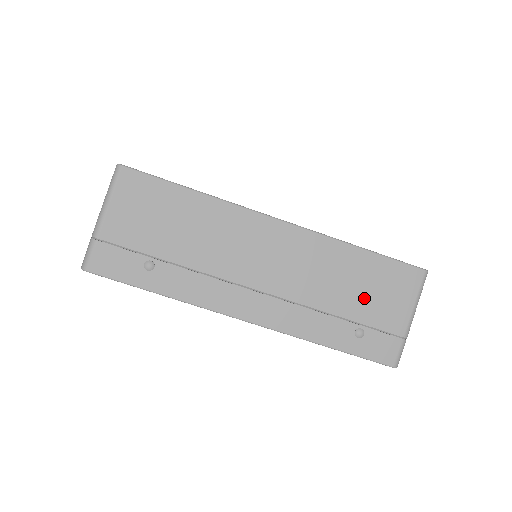
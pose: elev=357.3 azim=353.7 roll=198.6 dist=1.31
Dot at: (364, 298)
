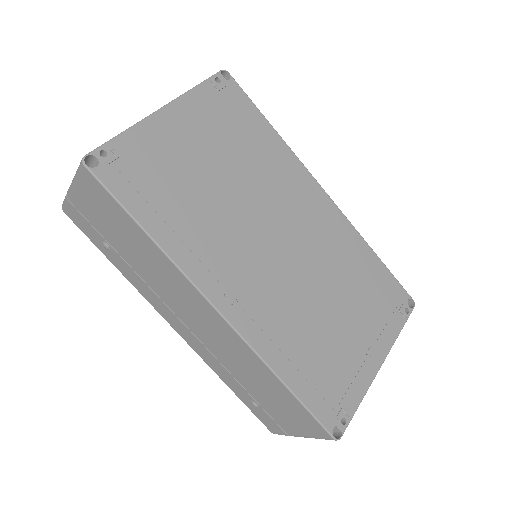
Dot at: (268, 399)
